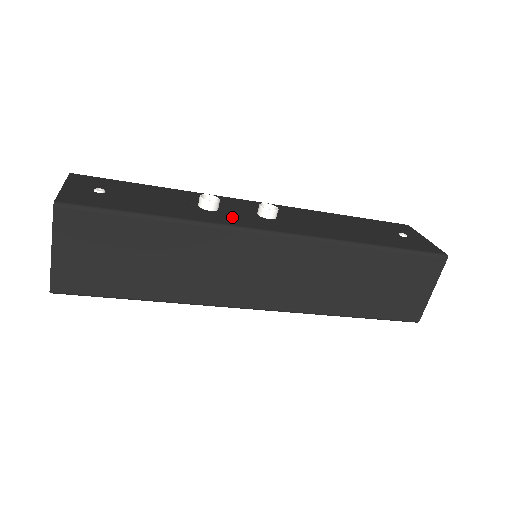
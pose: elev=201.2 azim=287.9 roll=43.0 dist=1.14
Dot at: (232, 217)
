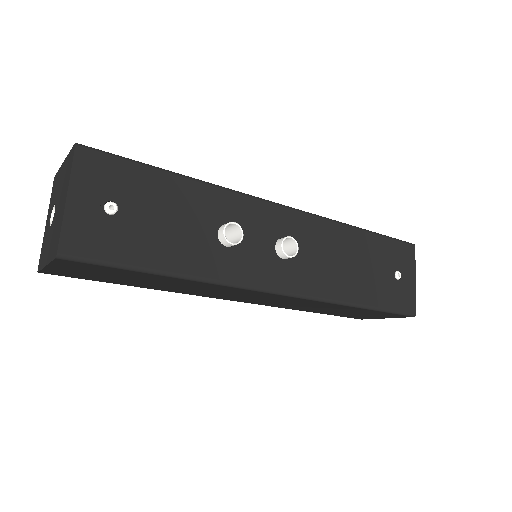
Dot at: (247, 262)
